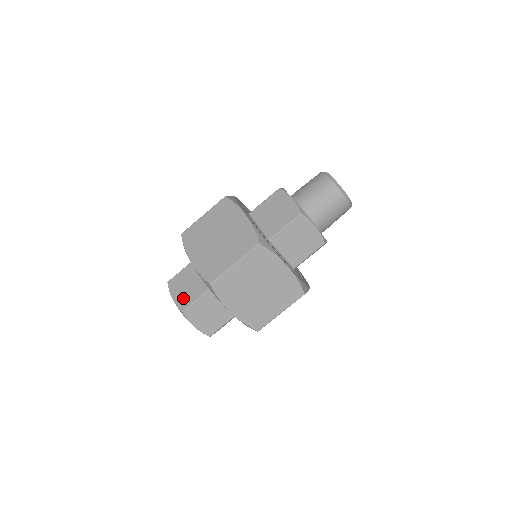
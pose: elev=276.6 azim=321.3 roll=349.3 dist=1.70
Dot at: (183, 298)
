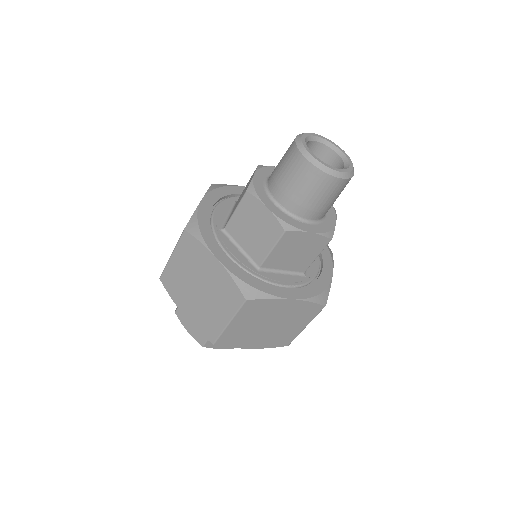
Dot at: (197, 332)
